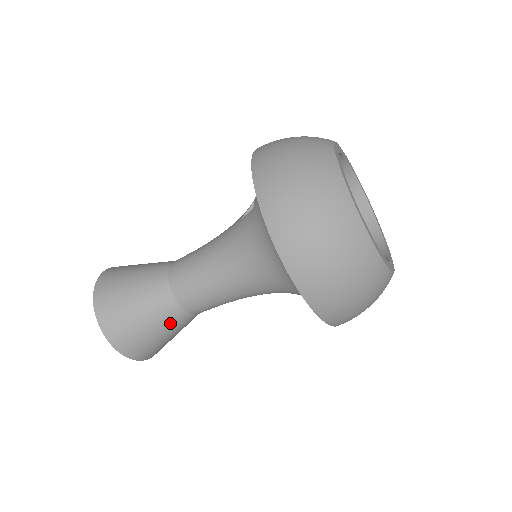
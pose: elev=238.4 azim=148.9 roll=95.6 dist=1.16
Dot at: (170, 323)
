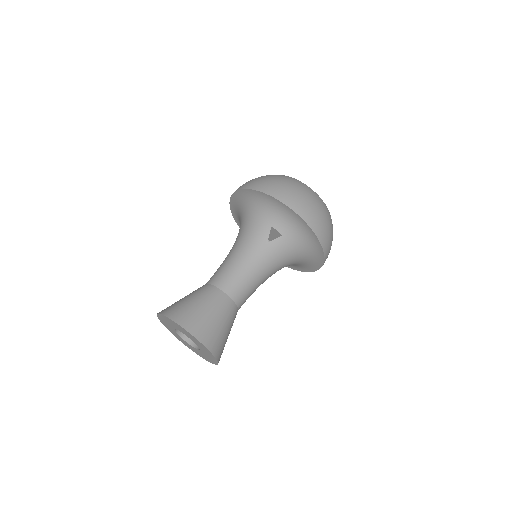
Dot at: occluded
